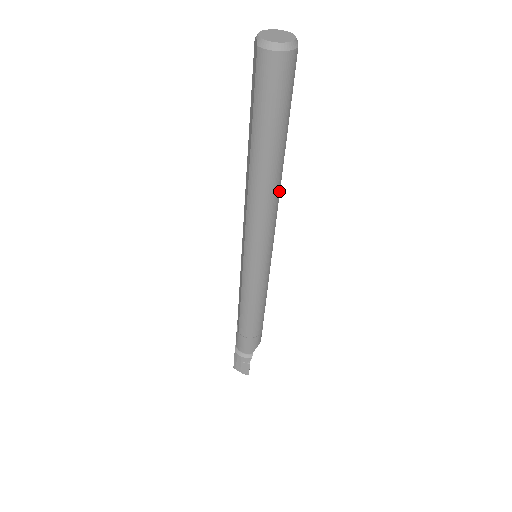
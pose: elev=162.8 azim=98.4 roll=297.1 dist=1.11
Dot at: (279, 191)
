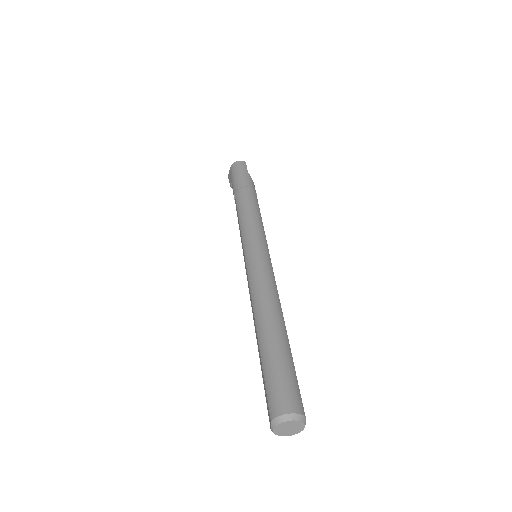
Dot at: occluded
